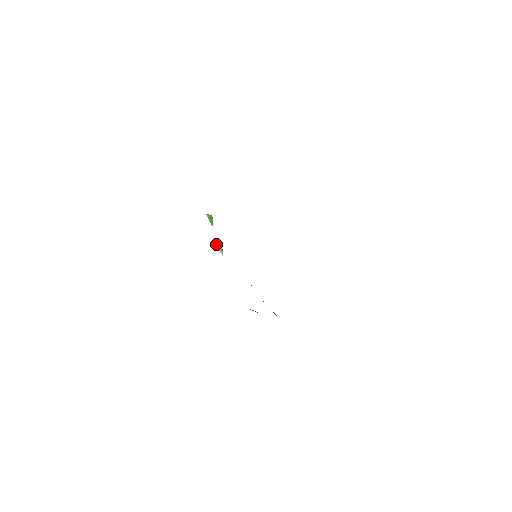
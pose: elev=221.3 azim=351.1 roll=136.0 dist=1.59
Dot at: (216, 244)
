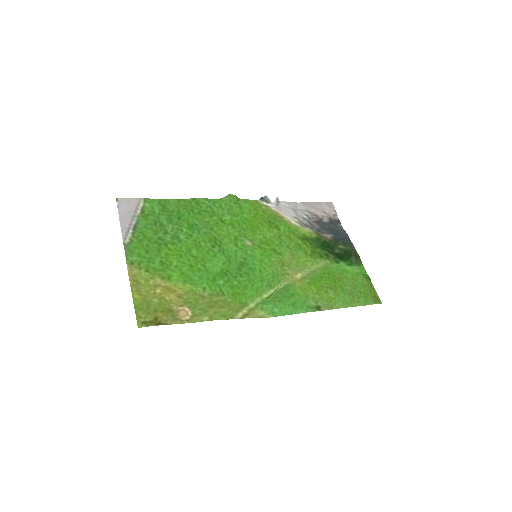
Dot at: (261, 201)
